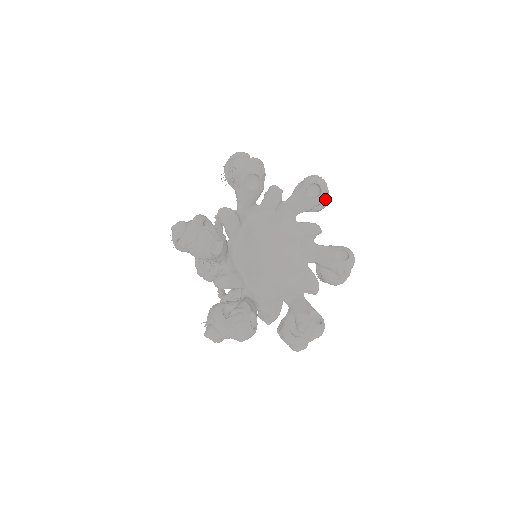
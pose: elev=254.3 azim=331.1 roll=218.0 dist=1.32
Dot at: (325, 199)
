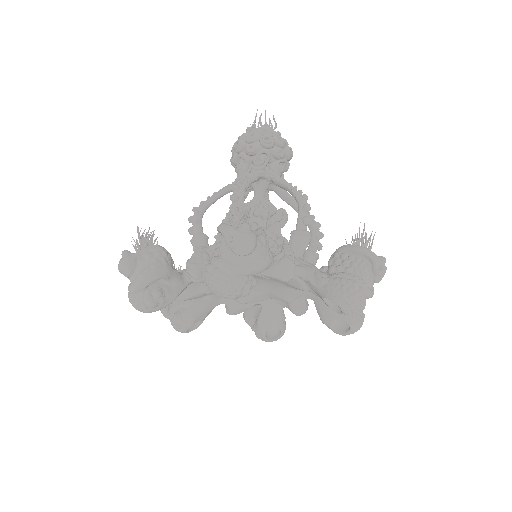
Dot at: (249, 290)
